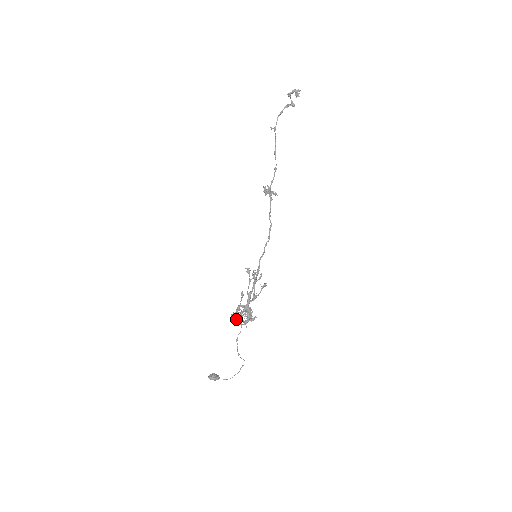
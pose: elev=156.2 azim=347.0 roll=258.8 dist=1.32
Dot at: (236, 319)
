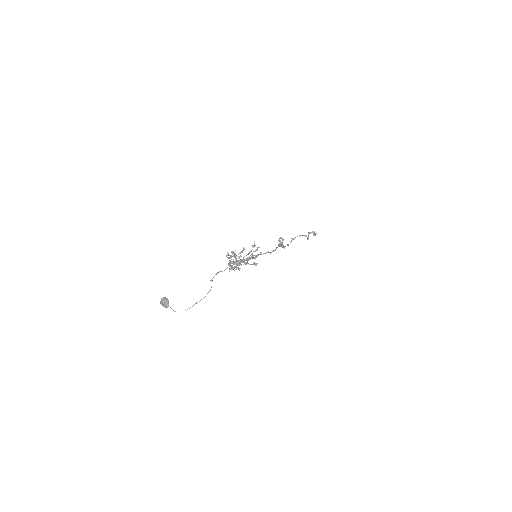
Dot at: (230, 257)
